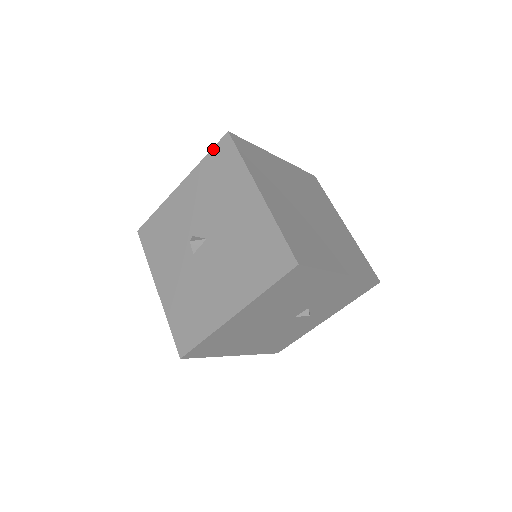
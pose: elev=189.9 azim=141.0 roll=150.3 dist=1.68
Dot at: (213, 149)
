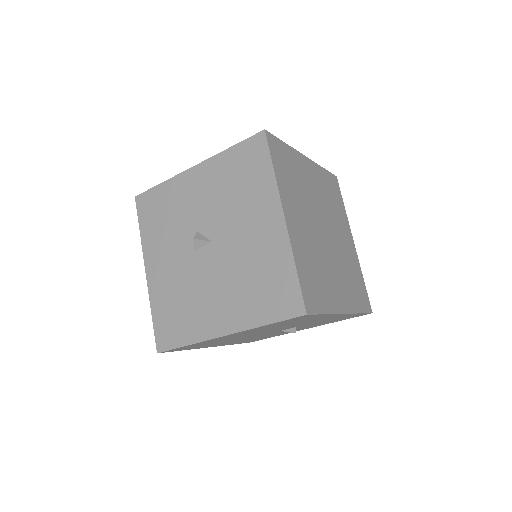
Dot at: (242, 142)
